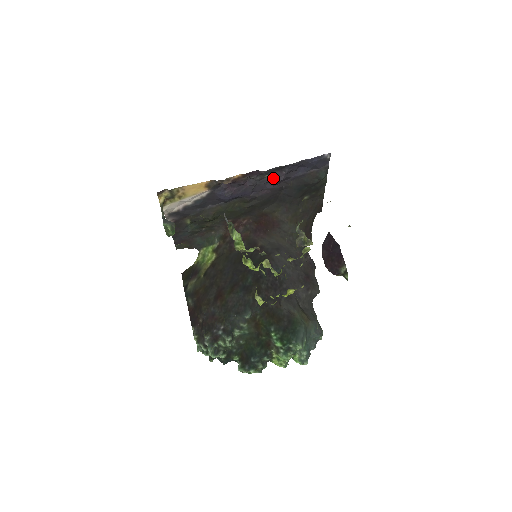
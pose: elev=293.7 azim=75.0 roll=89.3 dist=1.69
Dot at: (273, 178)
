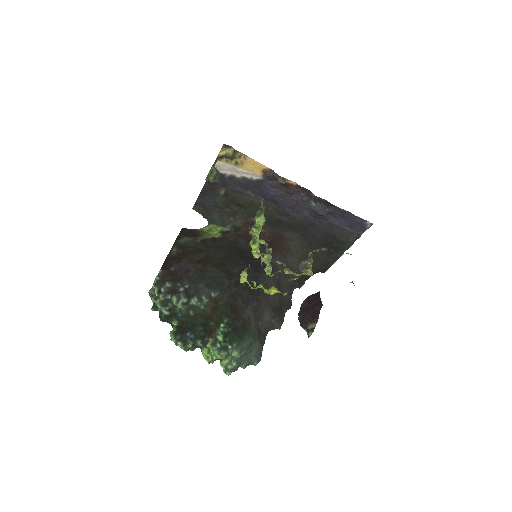
Dot at: (316, 208)
